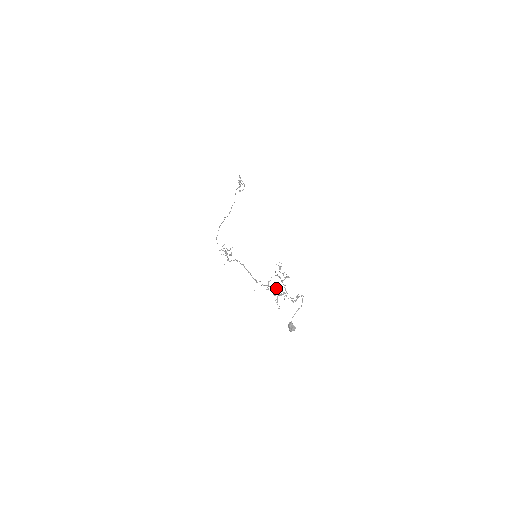
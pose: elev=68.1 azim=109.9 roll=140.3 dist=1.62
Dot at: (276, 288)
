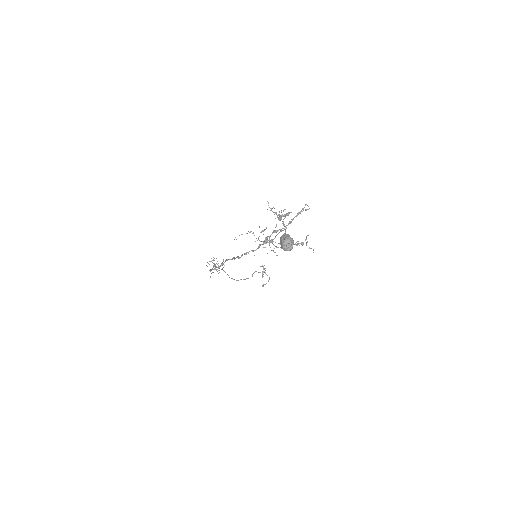
Dot at: (272, 239)
